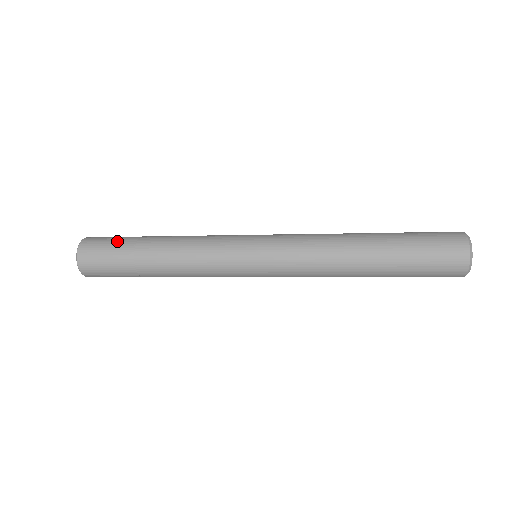
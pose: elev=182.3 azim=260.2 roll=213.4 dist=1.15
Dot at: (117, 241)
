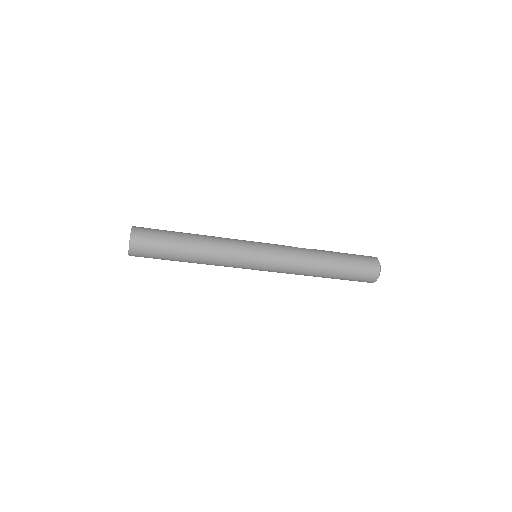
Dot at: (162, 234)
